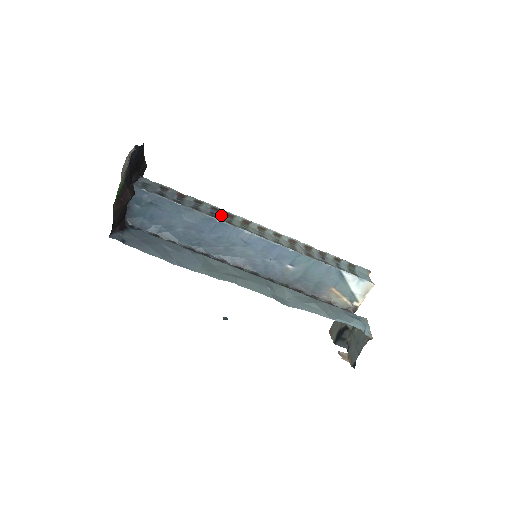
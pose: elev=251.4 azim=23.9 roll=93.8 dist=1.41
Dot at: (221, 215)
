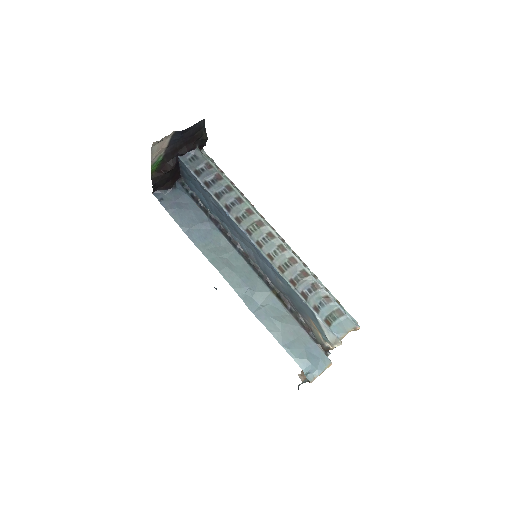
Dot at: (240, 208)
